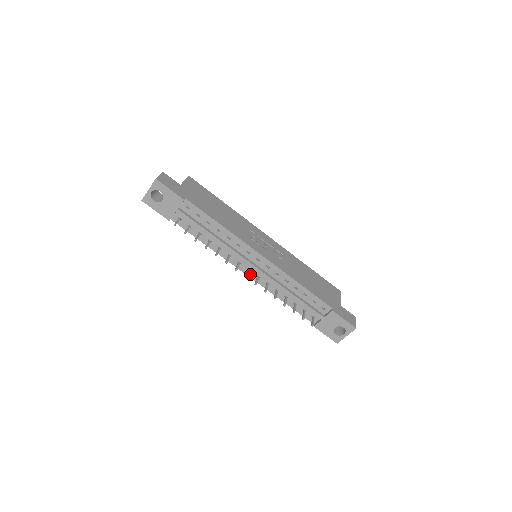
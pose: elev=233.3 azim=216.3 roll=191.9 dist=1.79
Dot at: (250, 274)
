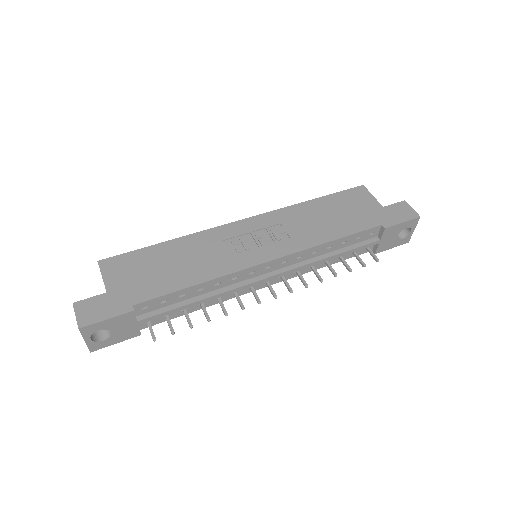
Dot at: (271, 282)
